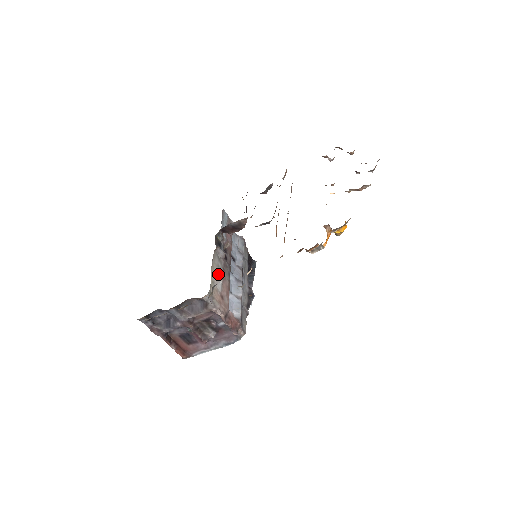
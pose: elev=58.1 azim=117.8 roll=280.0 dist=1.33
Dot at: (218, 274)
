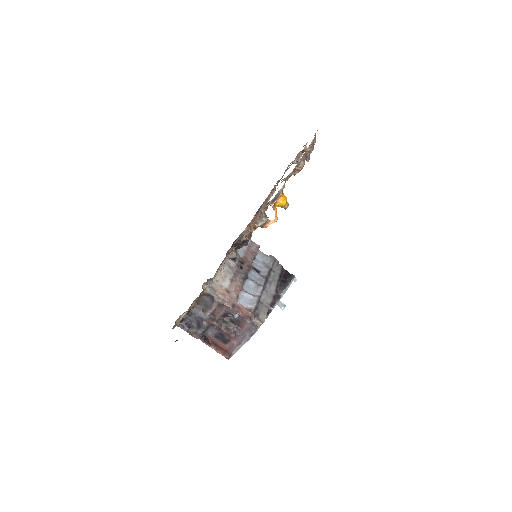
Dot at: (226, 276)
